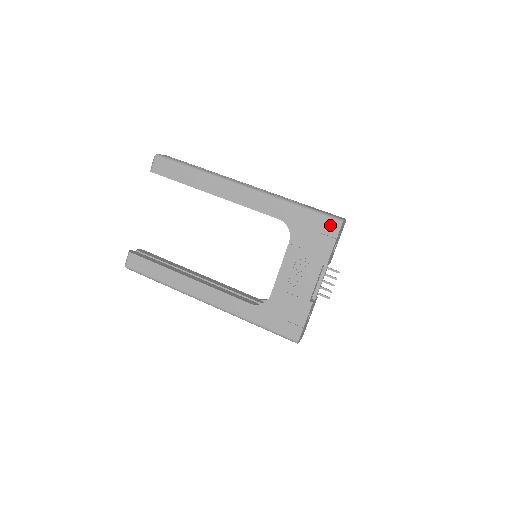
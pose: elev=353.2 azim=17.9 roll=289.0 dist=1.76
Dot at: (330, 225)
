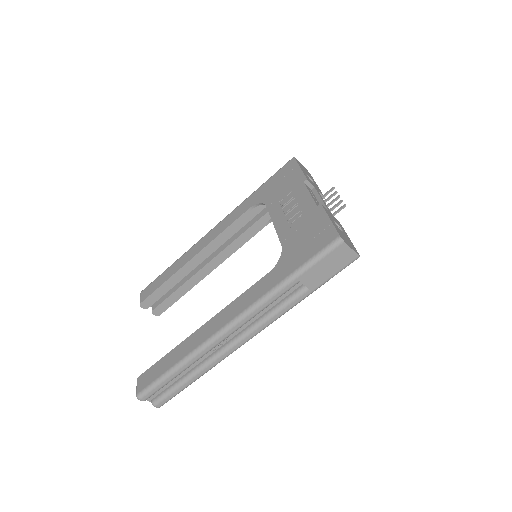
Dot at: (287, 167)
